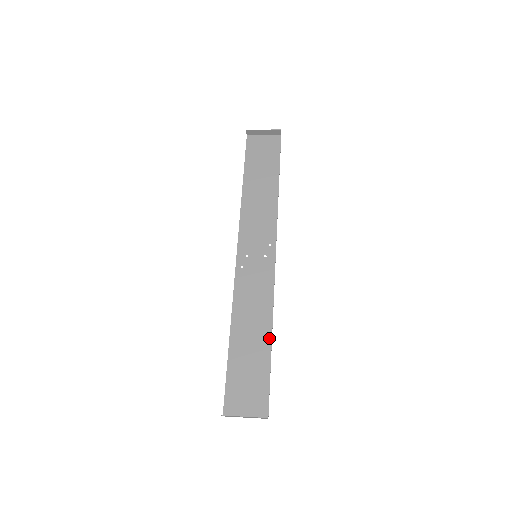
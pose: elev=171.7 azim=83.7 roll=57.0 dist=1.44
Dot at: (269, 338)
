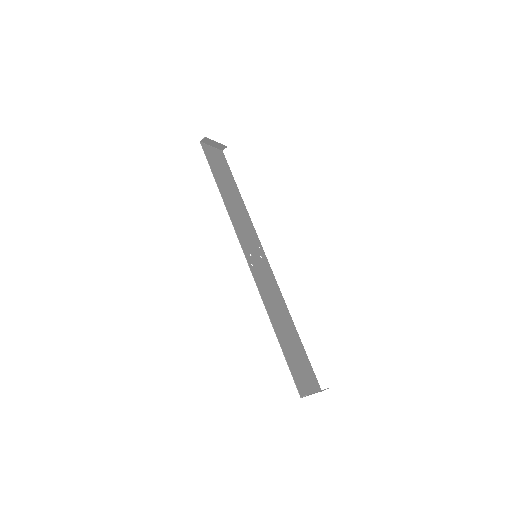
Dot at: (294, 326)
